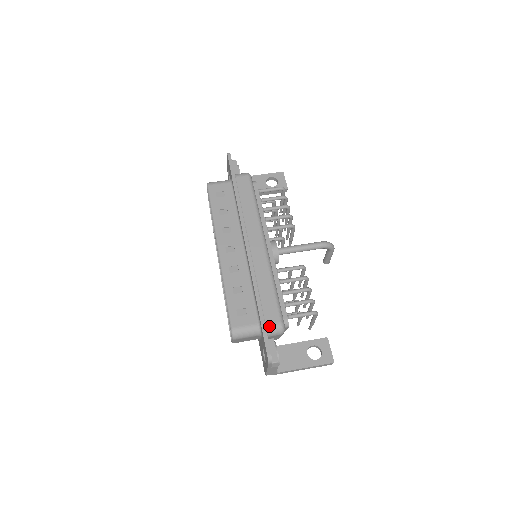
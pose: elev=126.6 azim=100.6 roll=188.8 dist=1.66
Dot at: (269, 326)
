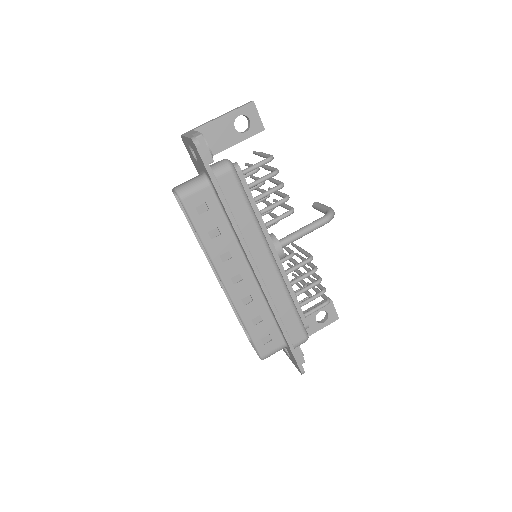
Dot at: (296, 345)
